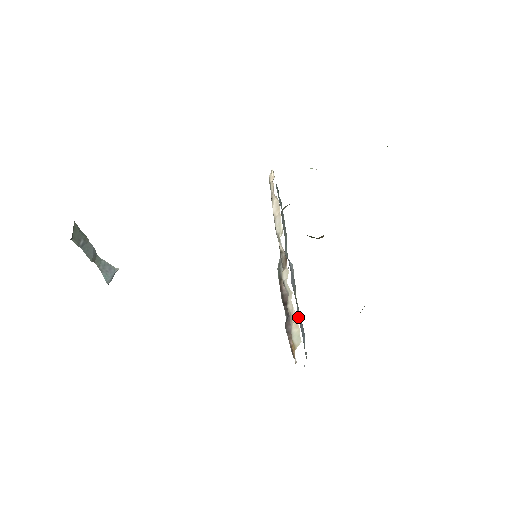
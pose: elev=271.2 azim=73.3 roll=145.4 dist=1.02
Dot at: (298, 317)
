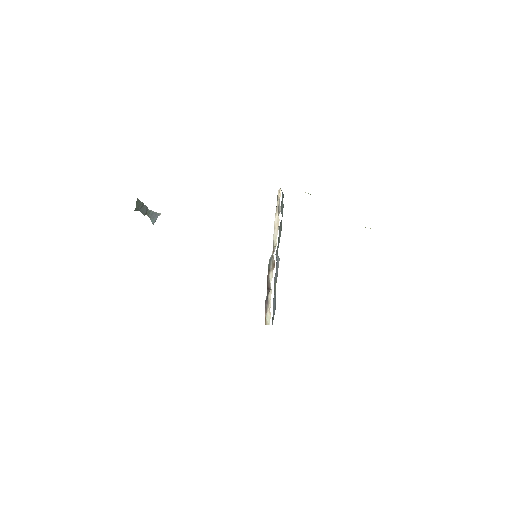
Dot at: (273, 303)
